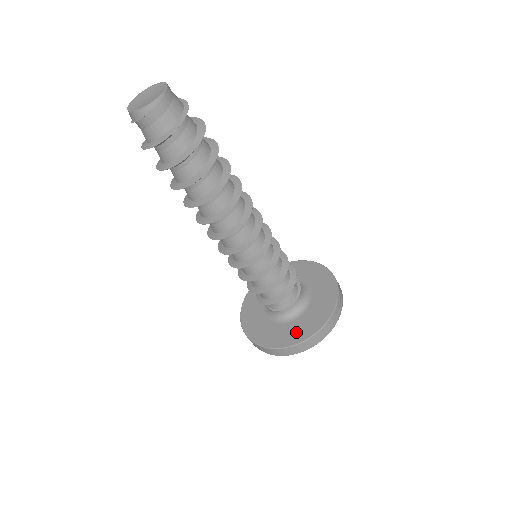
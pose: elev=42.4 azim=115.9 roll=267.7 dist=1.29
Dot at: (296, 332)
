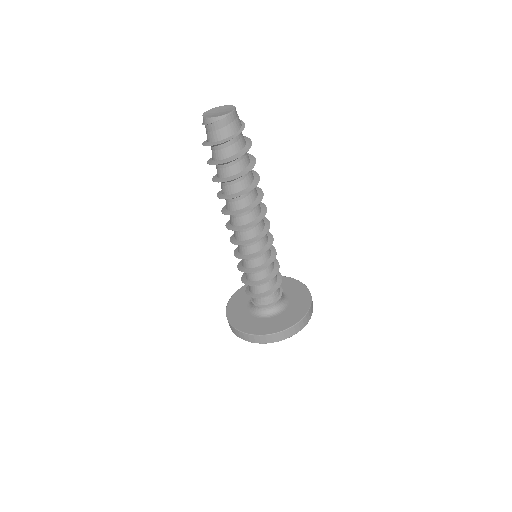
Dot at: (263, 326)
